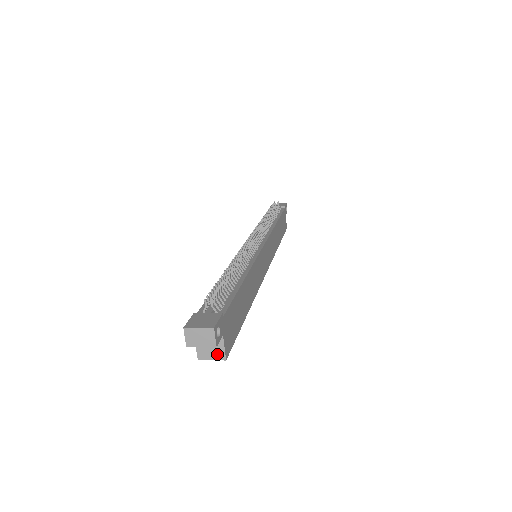
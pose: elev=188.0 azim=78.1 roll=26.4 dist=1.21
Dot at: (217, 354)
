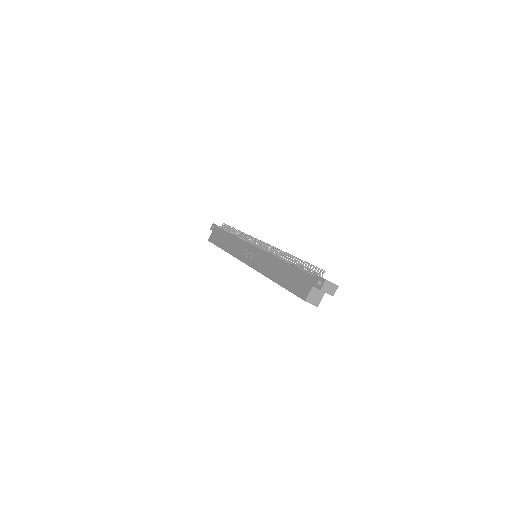
Dot at: (316, 302)
